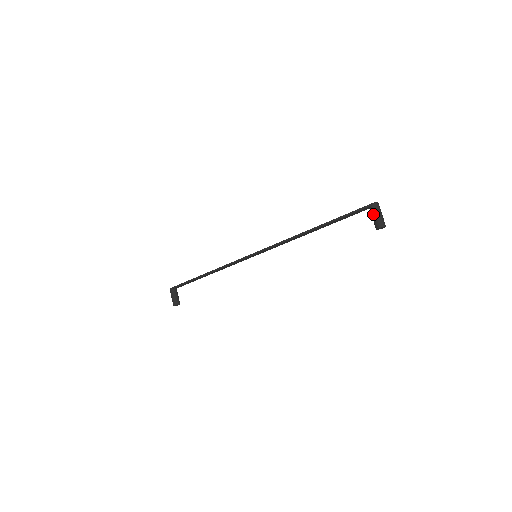
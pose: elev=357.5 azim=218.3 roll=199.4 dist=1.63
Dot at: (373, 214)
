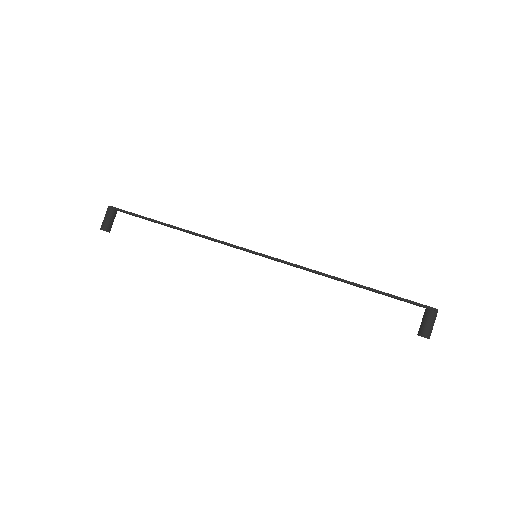
Dot at: (428, 319)
